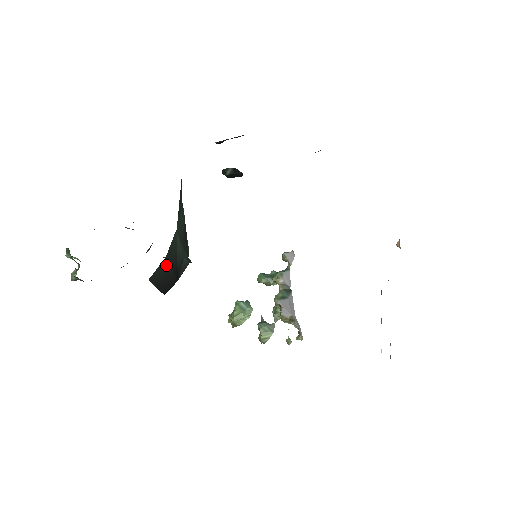
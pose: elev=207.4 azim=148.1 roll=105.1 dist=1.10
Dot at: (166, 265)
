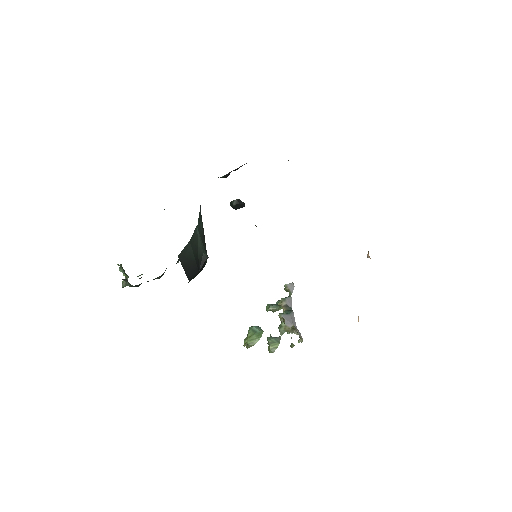
Dot at: (190, 249)
